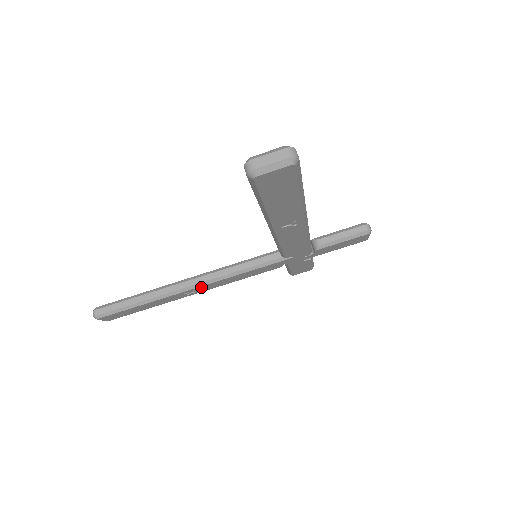
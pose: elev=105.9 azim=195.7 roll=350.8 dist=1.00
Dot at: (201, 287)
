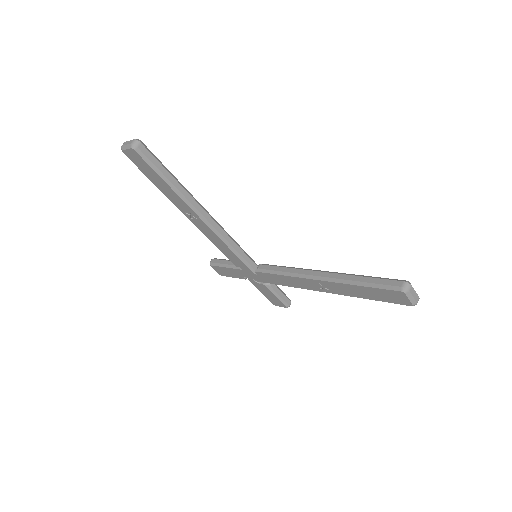
Dot at: (203, 223)
